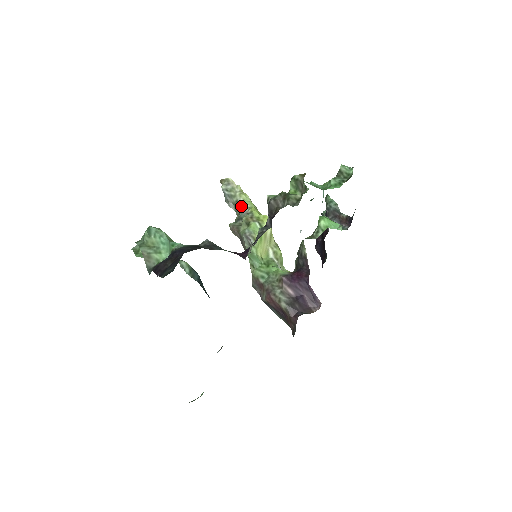
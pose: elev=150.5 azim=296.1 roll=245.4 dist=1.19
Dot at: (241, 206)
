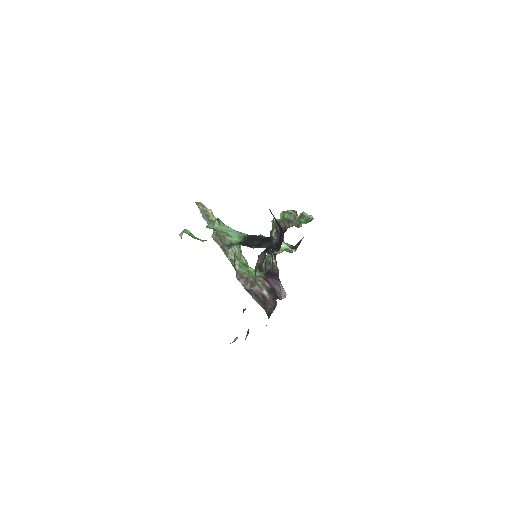
Dot at: occluded
